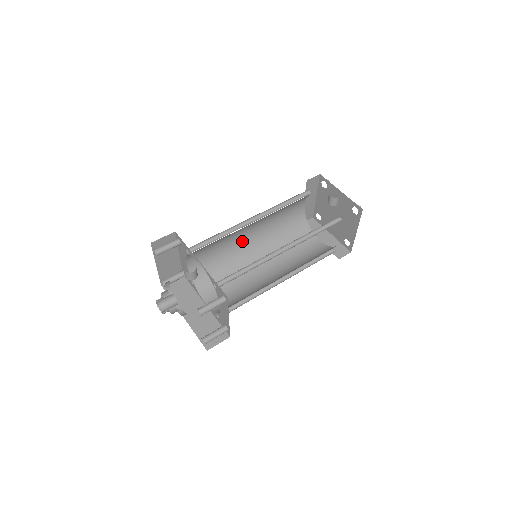
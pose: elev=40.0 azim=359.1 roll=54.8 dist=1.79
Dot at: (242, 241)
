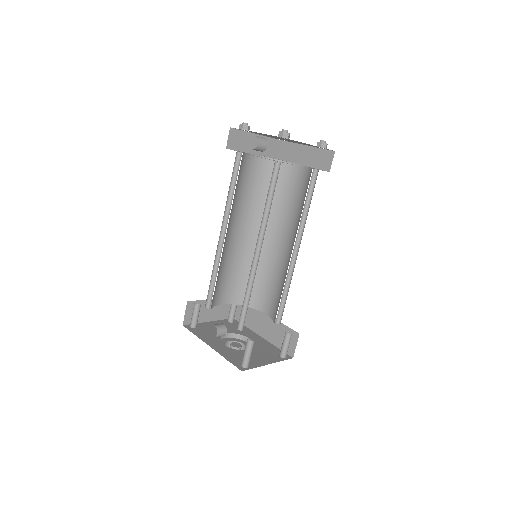
Dot at: (242, 242)
